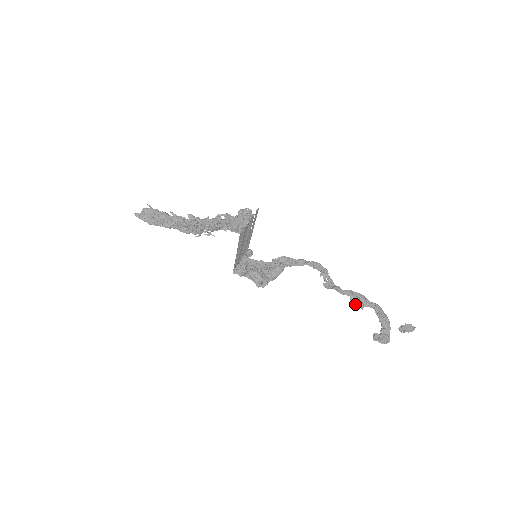
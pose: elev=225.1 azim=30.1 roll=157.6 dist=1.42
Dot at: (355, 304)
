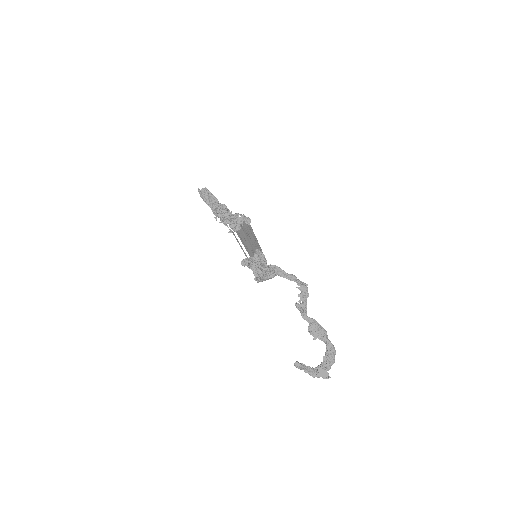
Dot at: (310, 332)
